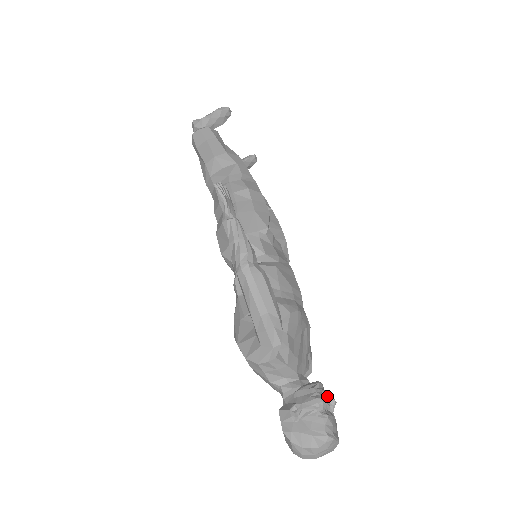
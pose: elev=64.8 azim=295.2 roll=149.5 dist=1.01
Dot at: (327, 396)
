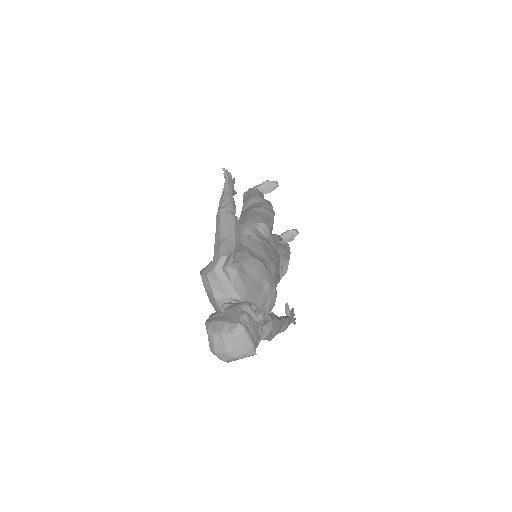
Dot at: (257, 312)
